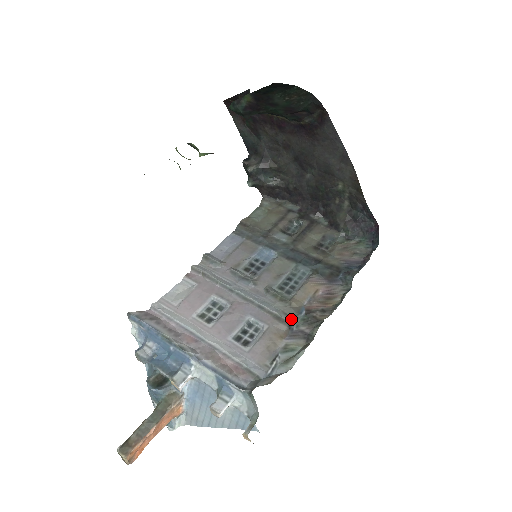
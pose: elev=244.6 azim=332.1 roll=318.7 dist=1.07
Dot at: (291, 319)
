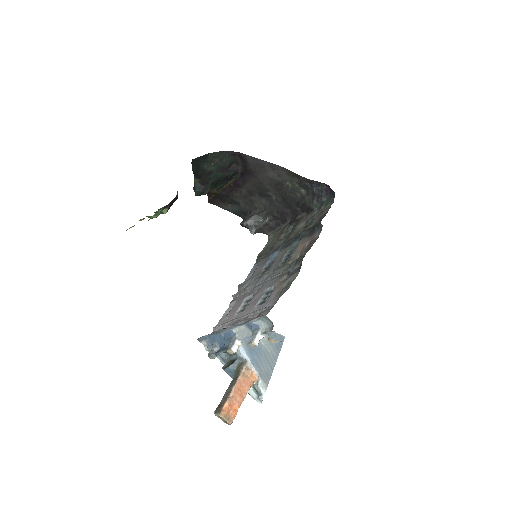
Dot at: (288, 269)
